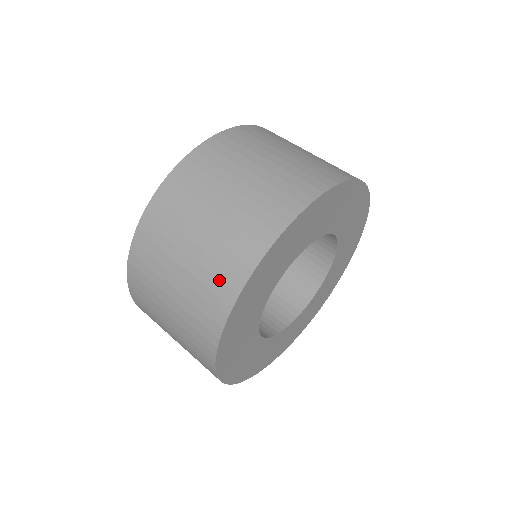
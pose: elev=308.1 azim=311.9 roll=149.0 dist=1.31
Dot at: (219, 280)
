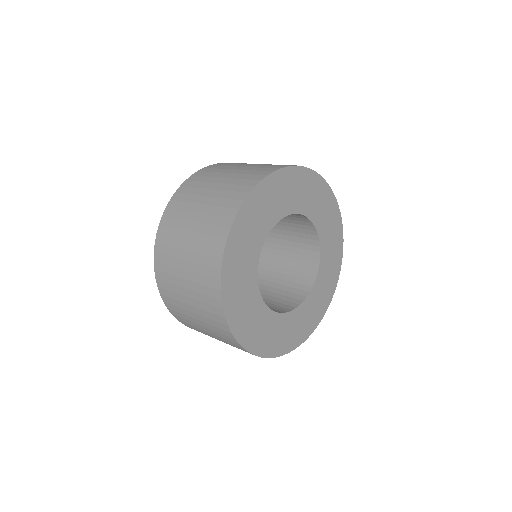
Dot at: (241, 185)
